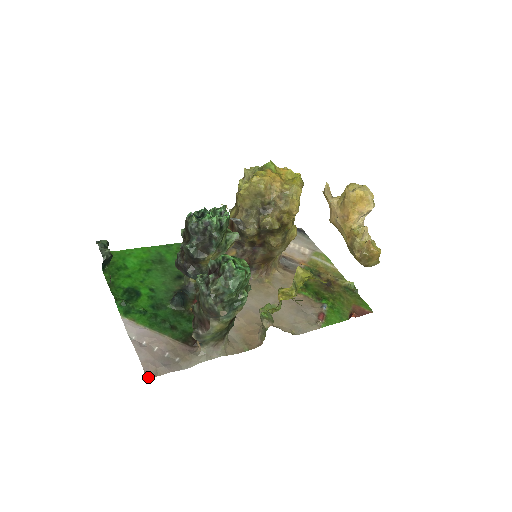
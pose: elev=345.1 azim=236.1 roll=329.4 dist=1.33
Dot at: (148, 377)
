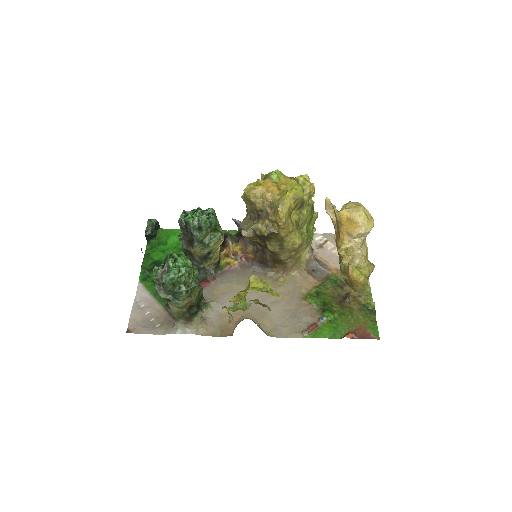
Dot at: (127, 332)
